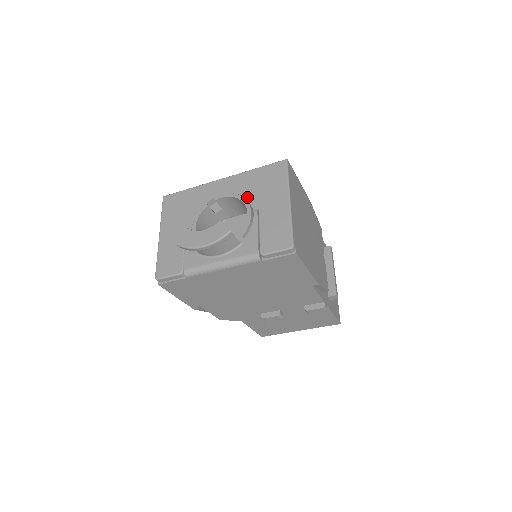
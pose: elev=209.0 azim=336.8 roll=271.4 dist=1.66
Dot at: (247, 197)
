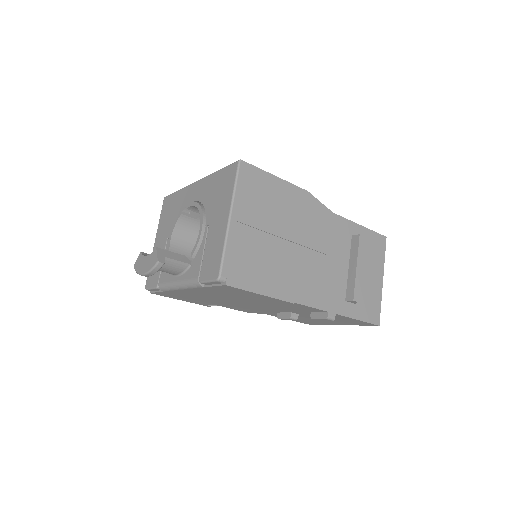
Dot at: (205, 208)
